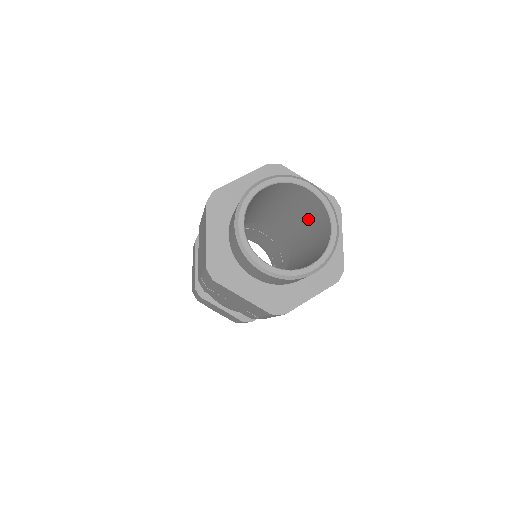
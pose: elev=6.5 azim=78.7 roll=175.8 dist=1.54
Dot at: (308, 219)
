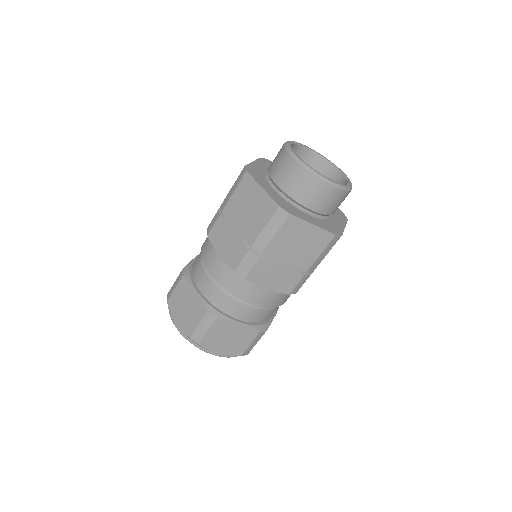
Dot at: occluded
